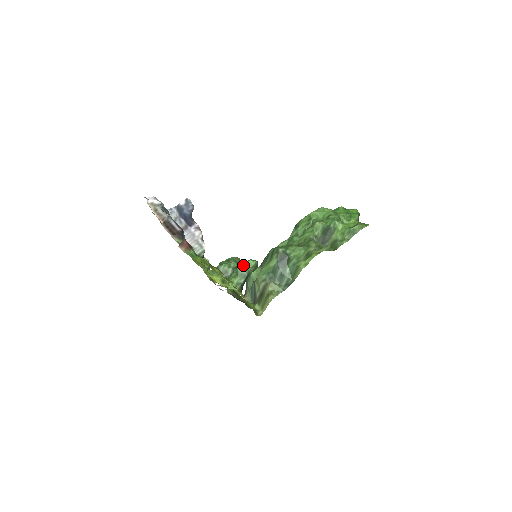
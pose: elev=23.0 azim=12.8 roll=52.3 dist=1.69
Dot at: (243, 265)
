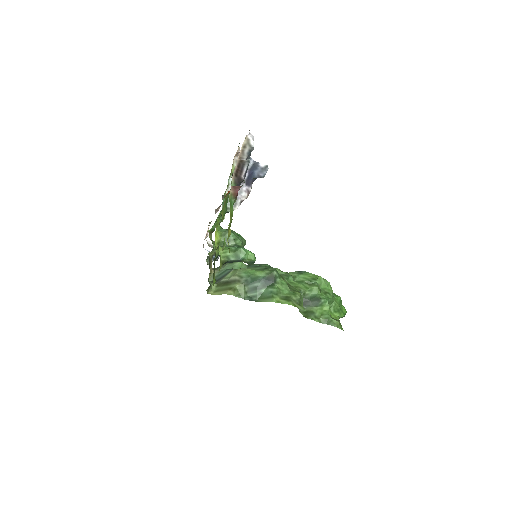
Dot at: (246, 251)
